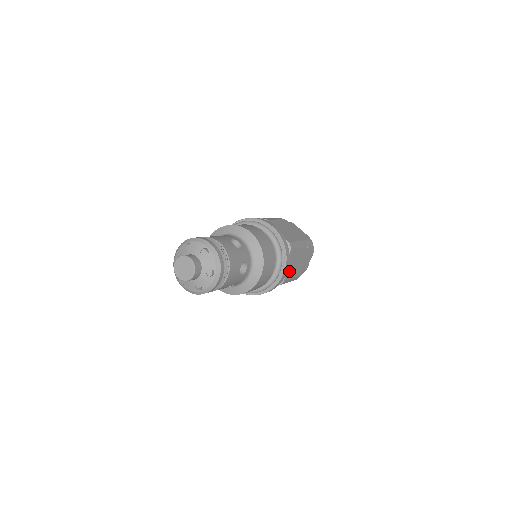
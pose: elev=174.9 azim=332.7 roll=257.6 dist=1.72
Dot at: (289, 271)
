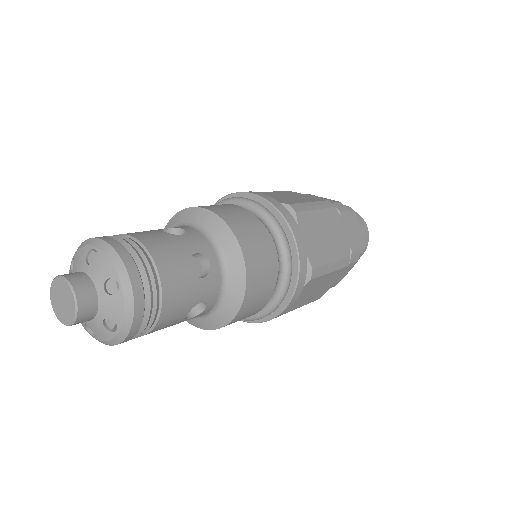
Dot at: (295, 303)
